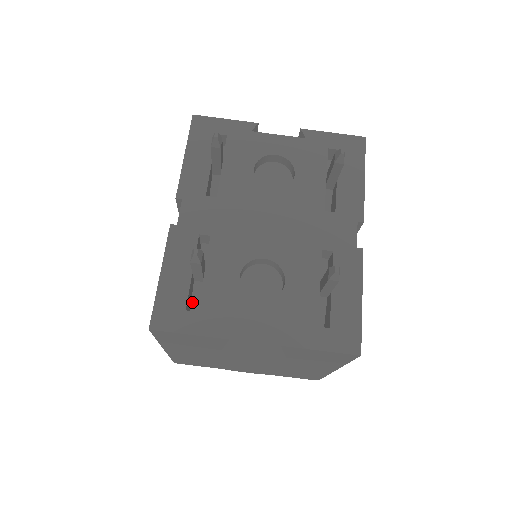
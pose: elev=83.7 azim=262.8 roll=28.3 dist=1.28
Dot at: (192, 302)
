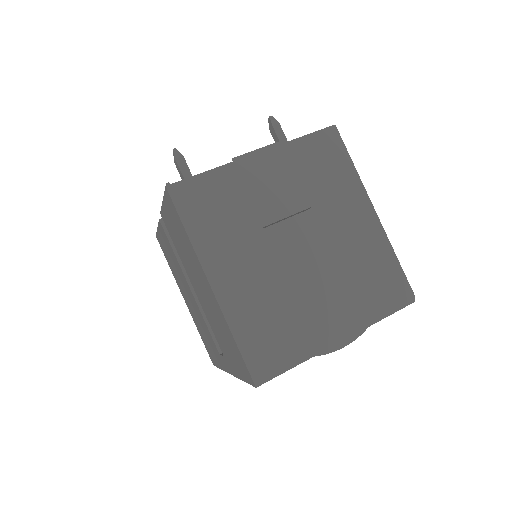
Dot at: occluded
